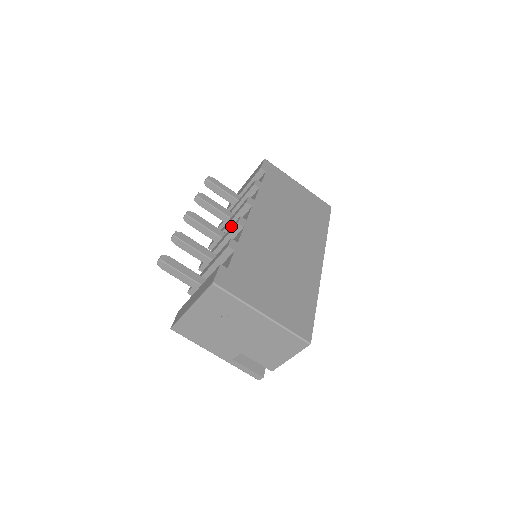
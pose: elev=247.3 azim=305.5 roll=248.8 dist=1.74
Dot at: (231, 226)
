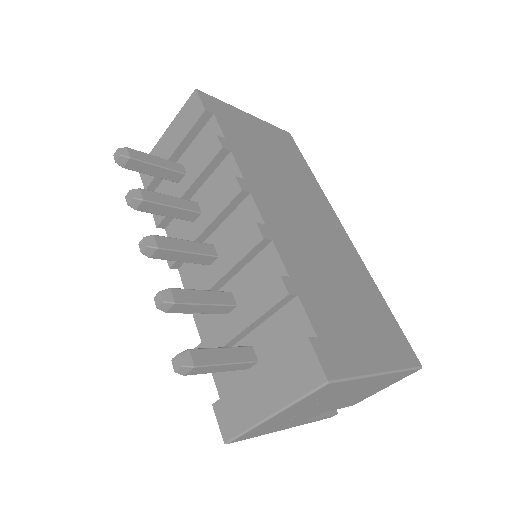
Dot at: (211, 229)
